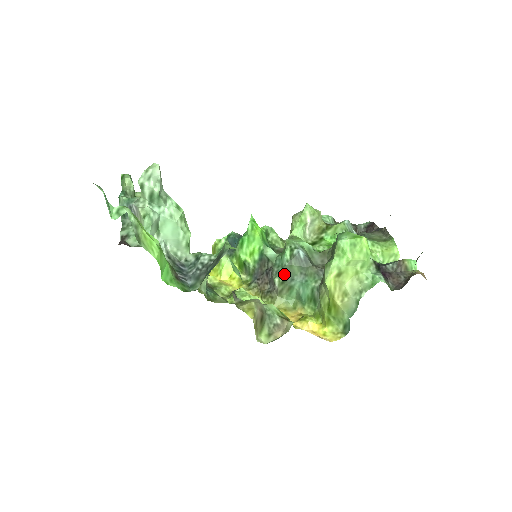
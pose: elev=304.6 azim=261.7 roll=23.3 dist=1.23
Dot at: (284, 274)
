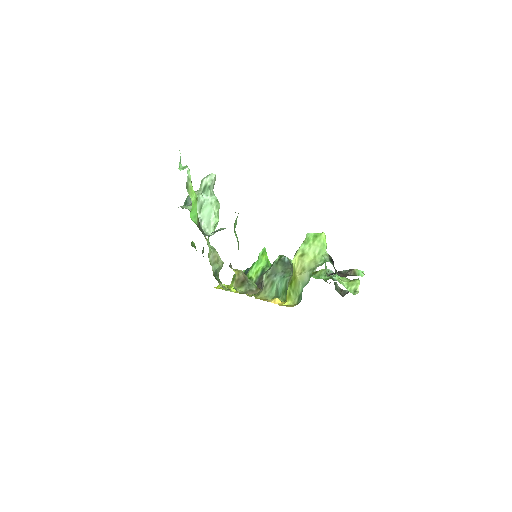
Dot at: (271, 271)
